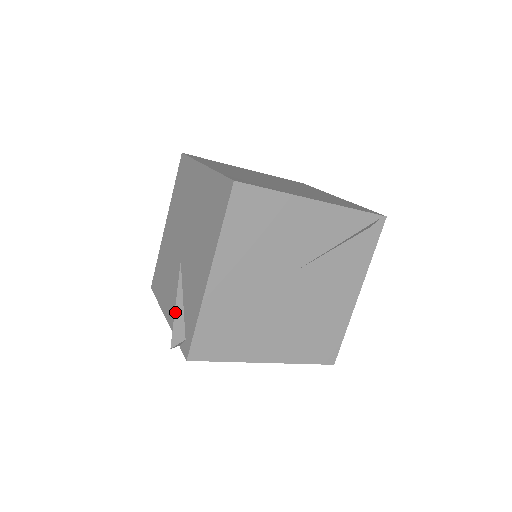
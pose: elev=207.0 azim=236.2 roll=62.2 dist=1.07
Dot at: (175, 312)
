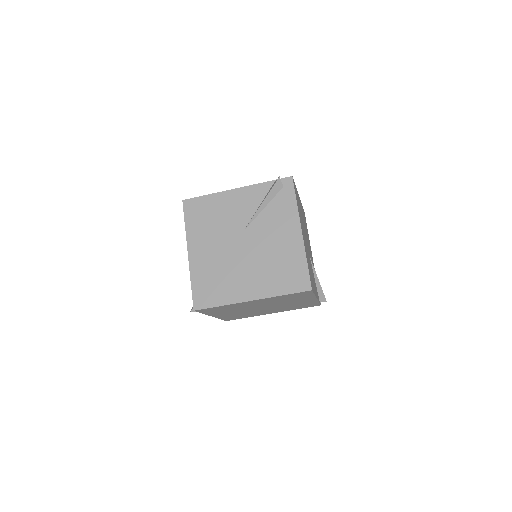
Dot at: occluded
